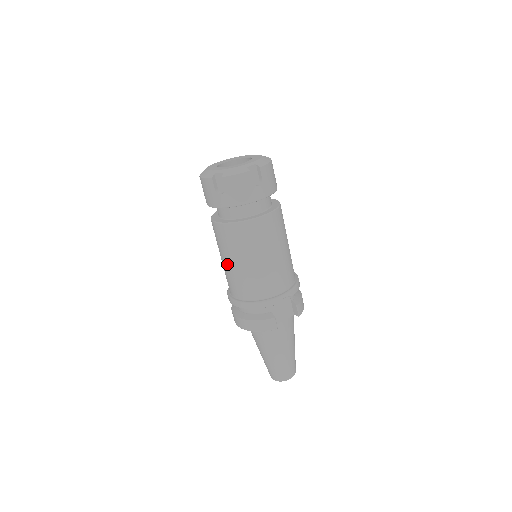
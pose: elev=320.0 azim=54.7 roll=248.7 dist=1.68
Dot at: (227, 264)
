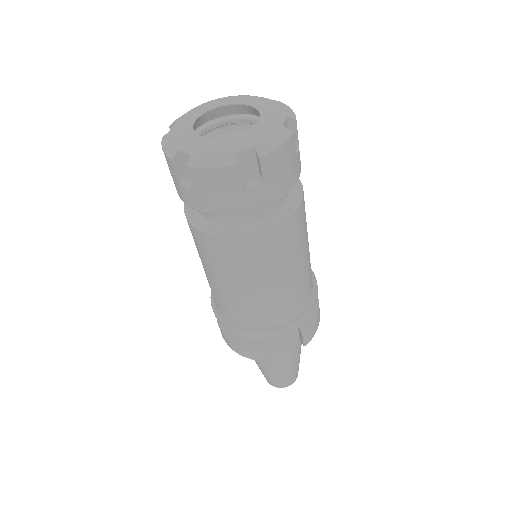
Dot at: (204, 270)
